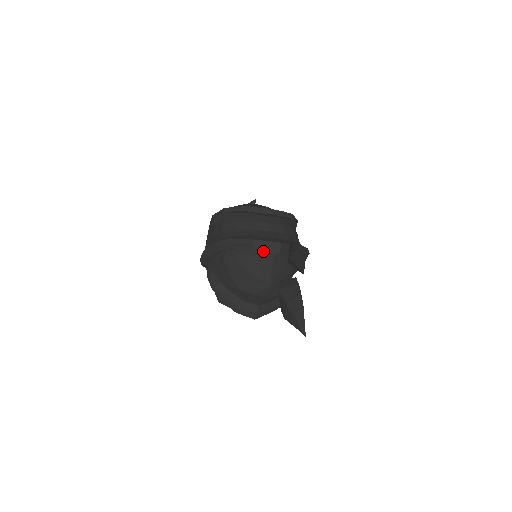
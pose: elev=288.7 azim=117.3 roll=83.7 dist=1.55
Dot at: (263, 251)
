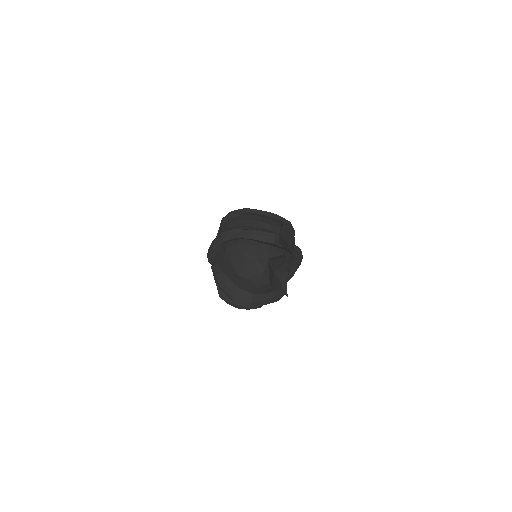
Dot at: (260, 240)
